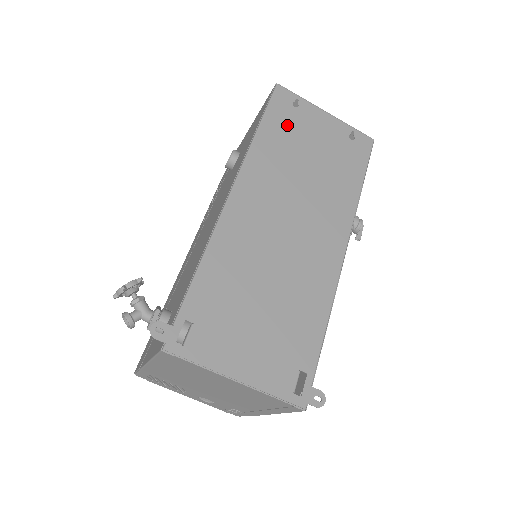
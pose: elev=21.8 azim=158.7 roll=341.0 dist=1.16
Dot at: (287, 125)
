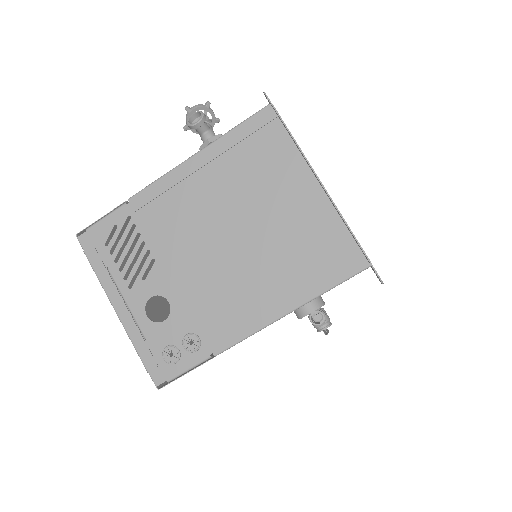
Dot at: occluded
